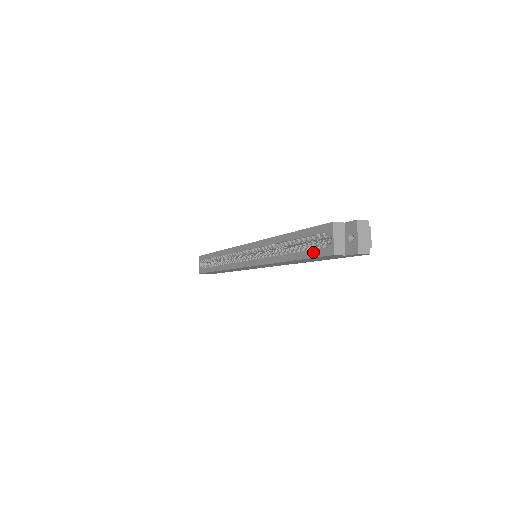
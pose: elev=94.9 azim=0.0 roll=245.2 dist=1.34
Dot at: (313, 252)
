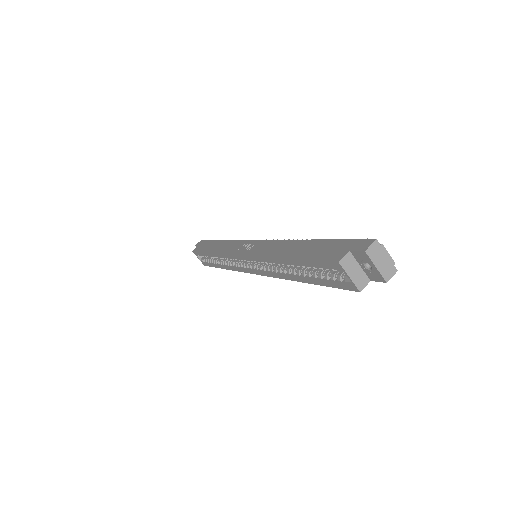
Dot at: (331, 283)
